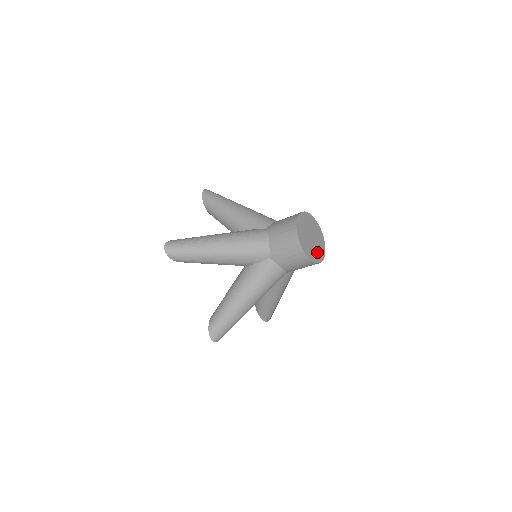
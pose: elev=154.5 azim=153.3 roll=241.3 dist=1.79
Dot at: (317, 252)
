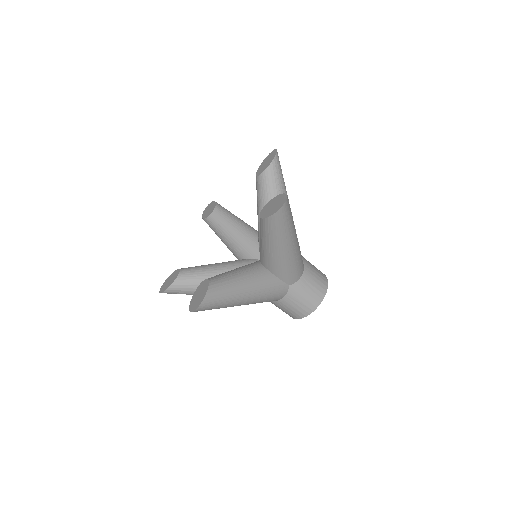
Dot at: occluded
